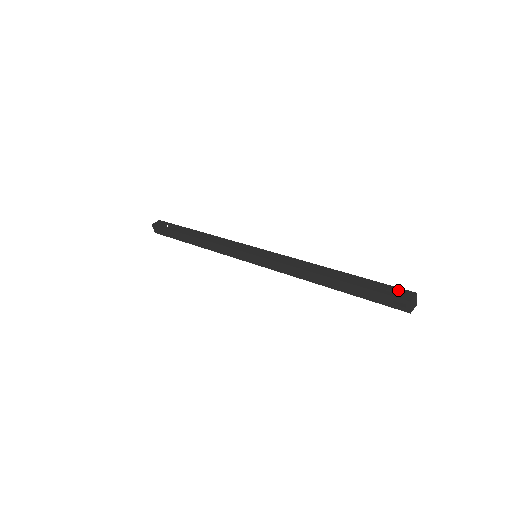
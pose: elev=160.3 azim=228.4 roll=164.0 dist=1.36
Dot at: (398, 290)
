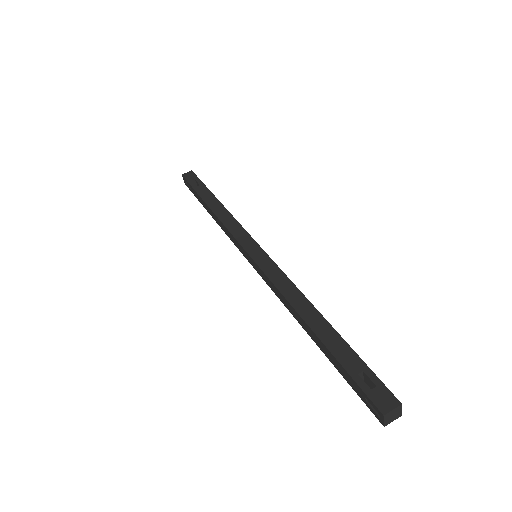
Dot at: (379, 387)
